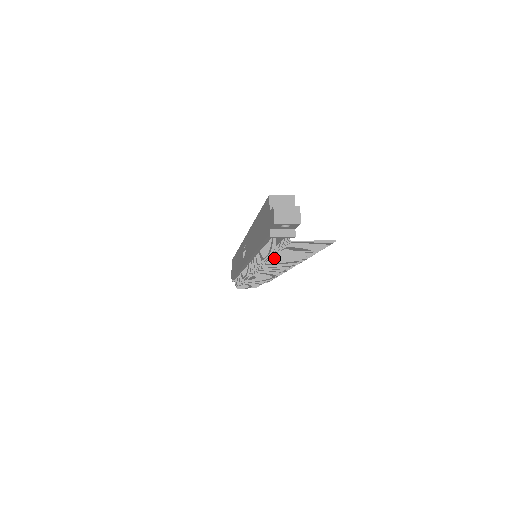
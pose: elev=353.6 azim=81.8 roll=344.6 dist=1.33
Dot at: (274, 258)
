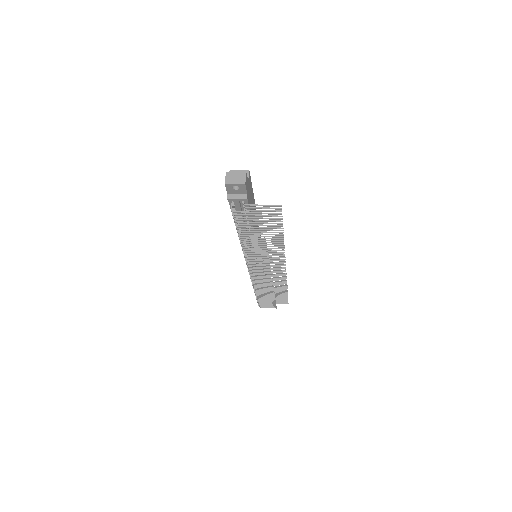
Dot at: (240, 226)
